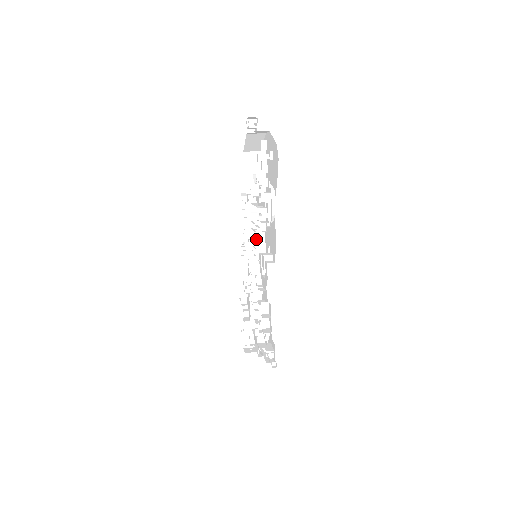
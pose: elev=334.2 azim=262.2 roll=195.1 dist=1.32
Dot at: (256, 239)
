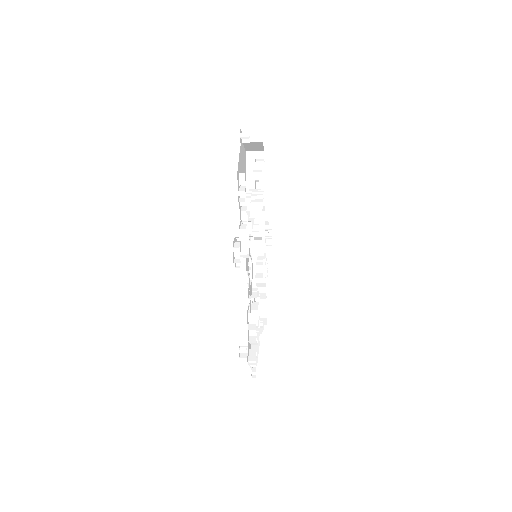
Dot at: (256, 241)
